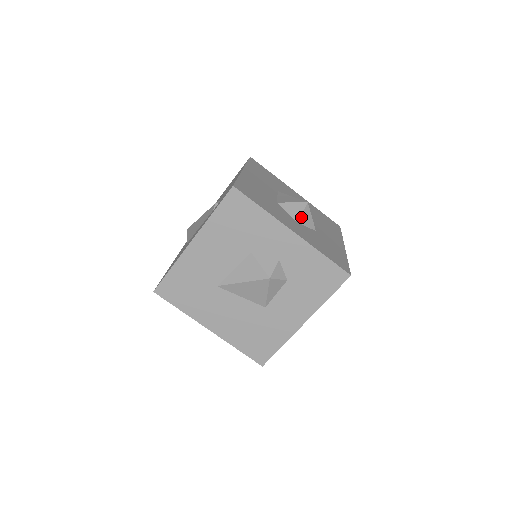
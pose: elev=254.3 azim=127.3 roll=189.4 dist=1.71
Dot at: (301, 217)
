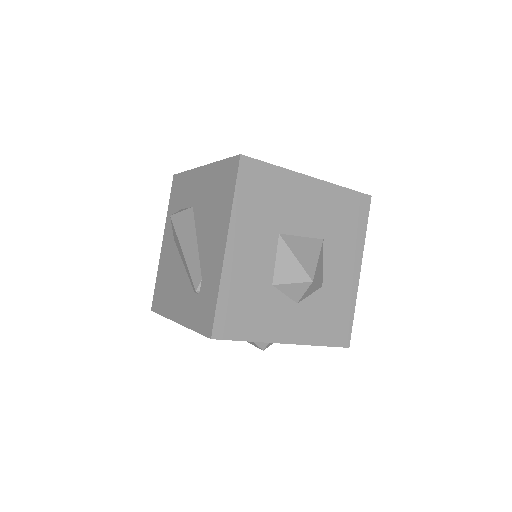
Dot at: (302, 297)
